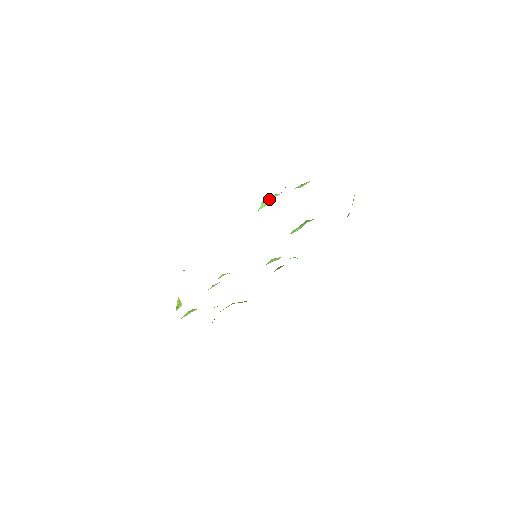
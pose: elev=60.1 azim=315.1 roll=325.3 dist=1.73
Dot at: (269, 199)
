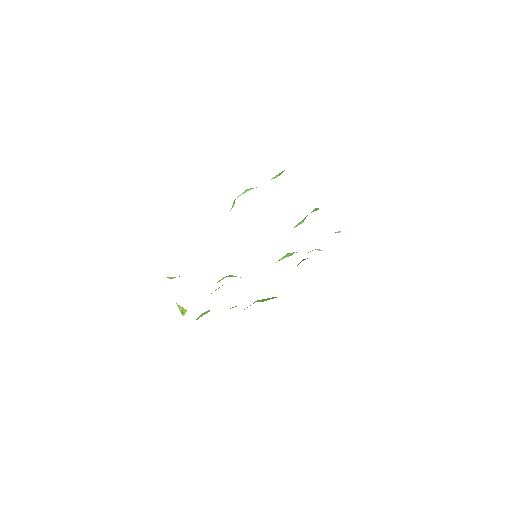
Dot at: occluded
